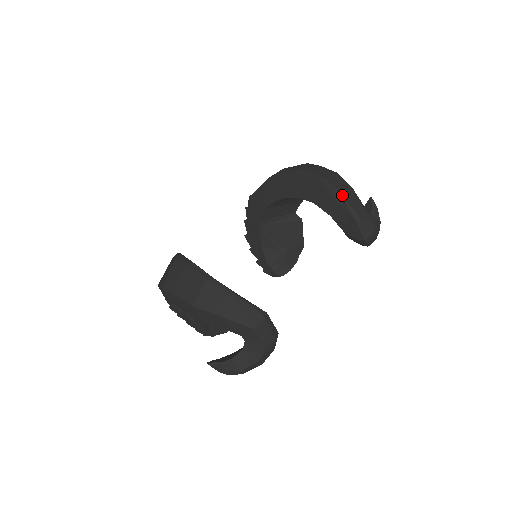
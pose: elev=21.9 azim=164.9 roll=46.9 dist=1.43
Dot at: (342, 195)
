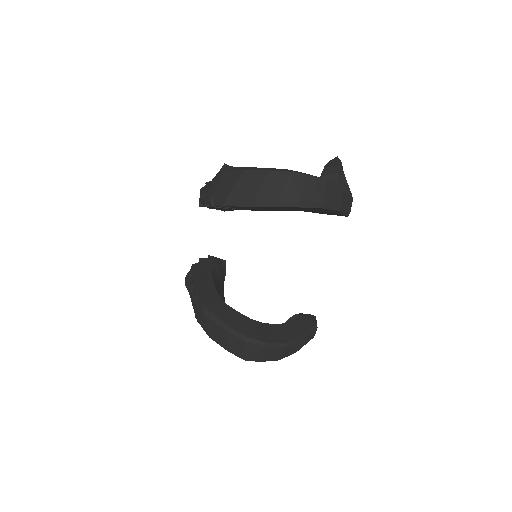
Dot at: (341, 210)
